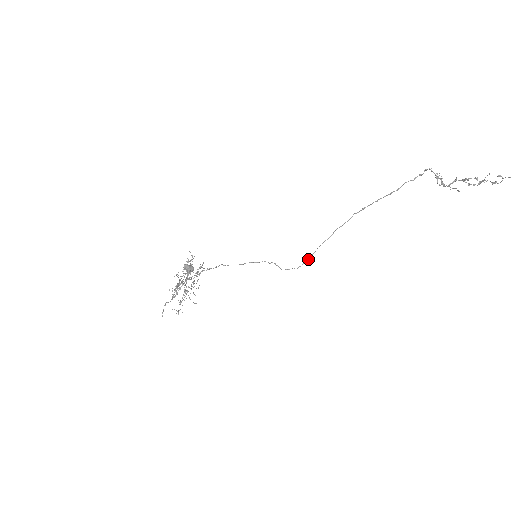
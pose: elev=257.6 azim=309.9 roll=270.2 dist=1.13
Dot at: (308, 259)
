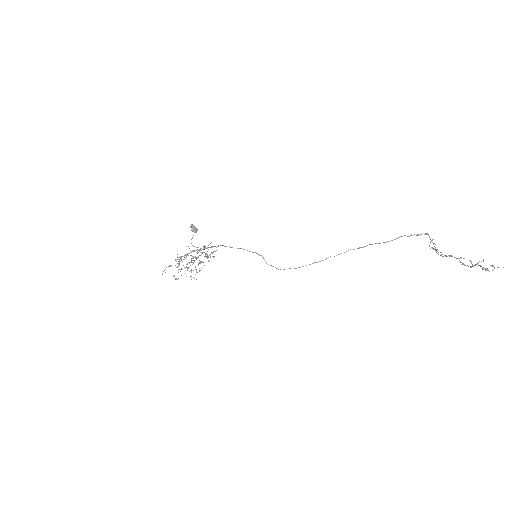
Dot at: (294, 268)
